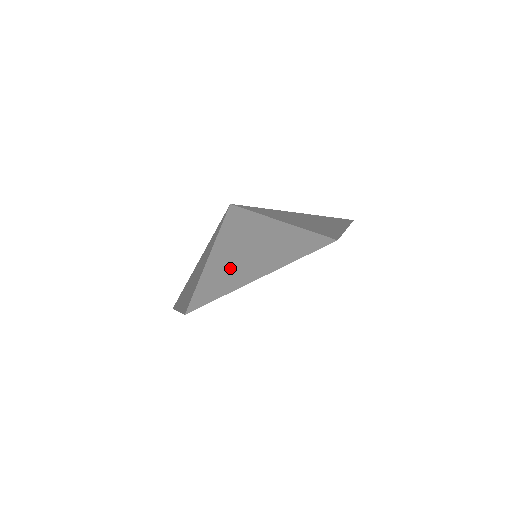
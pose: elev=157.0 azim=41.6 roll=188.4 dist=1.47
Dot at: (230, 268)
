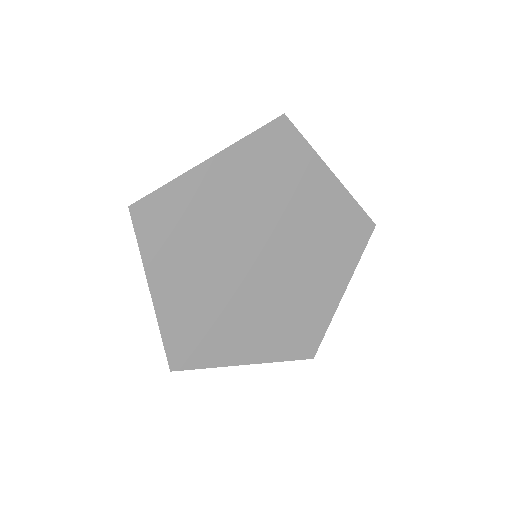
Dot at: occluded
